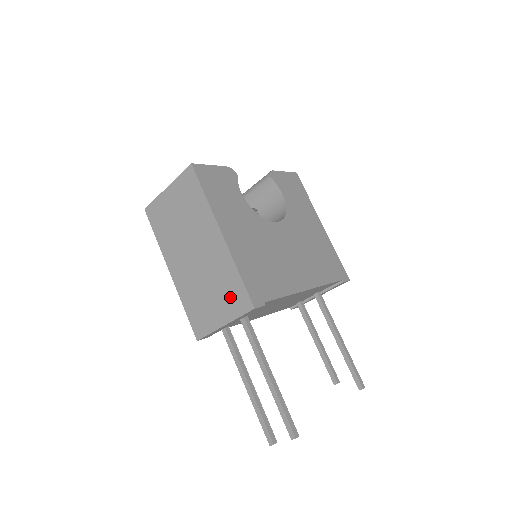
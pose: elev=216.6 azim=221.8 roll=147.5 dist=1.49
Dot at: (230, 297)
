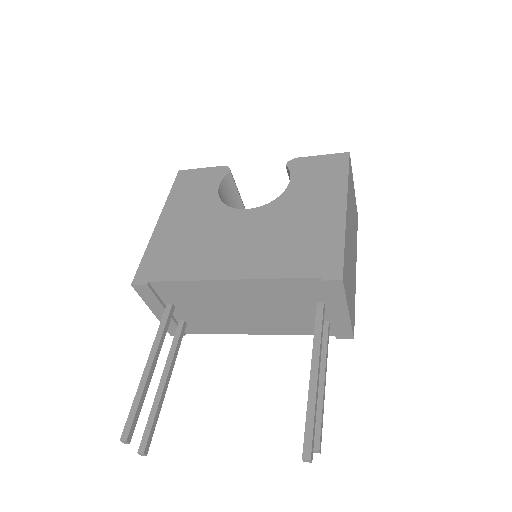
Dot at: occluded
